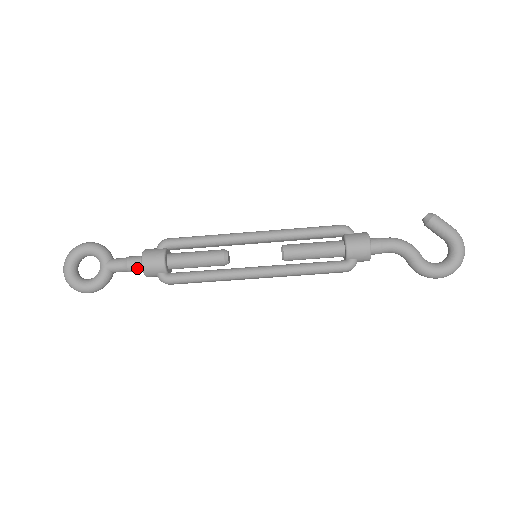
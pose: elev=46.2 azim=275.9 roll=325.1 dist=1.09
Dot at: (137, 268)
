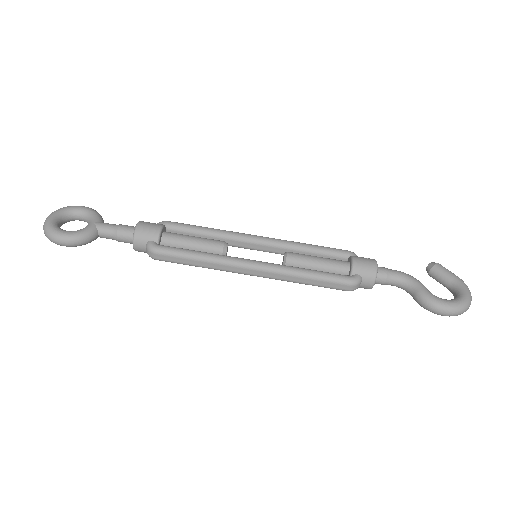
Dot at: (127, 233)
